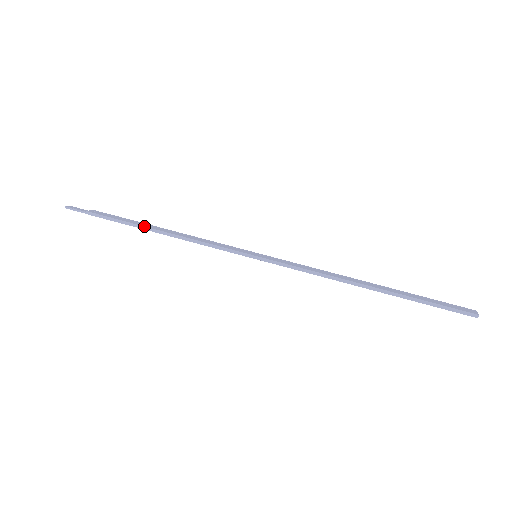
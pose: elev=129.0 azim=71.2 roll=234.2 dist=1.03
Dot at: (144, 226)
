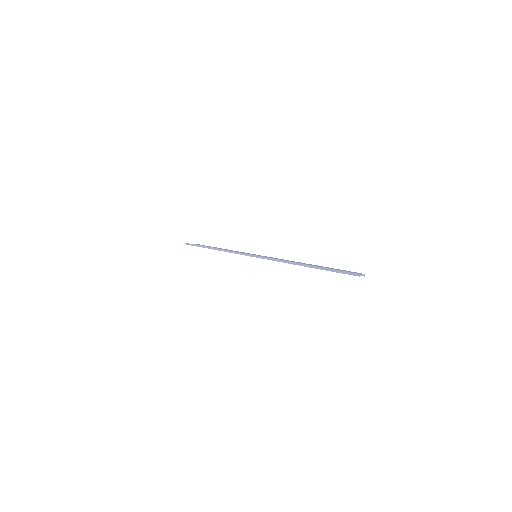
Dot at: (211, 247)
